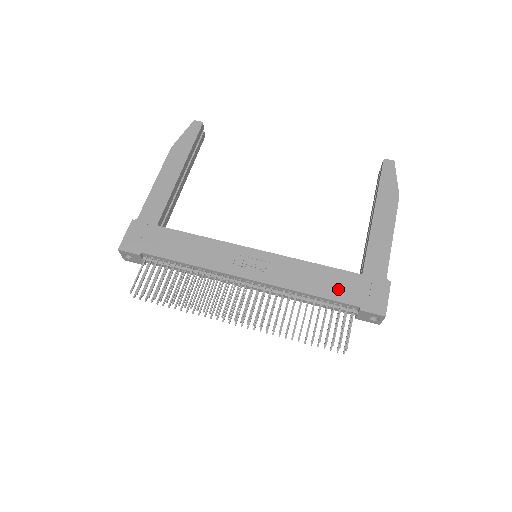
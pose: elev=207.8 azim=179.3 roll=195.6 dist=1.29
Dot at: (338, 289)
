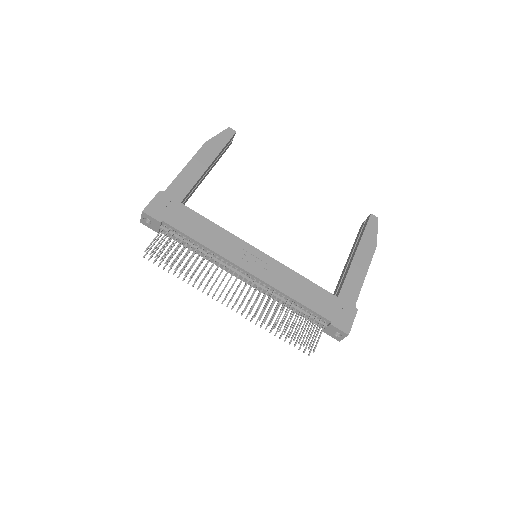
Dot at: (317, 303)
